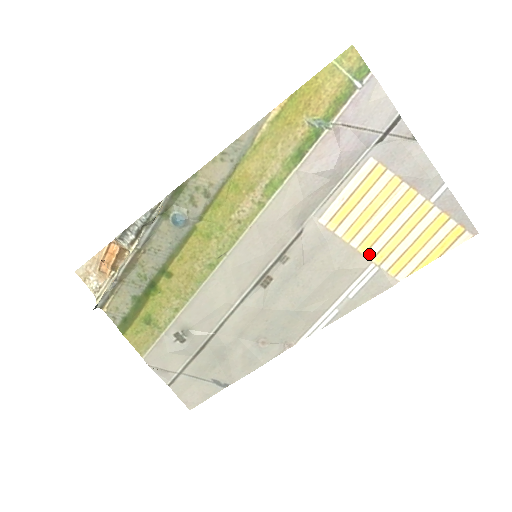
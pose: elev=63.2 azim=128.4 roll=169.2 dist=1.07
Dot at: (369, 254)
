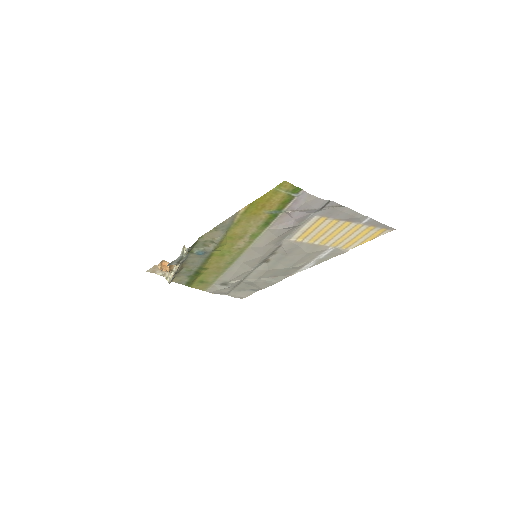
Dot at: (327, 244)
